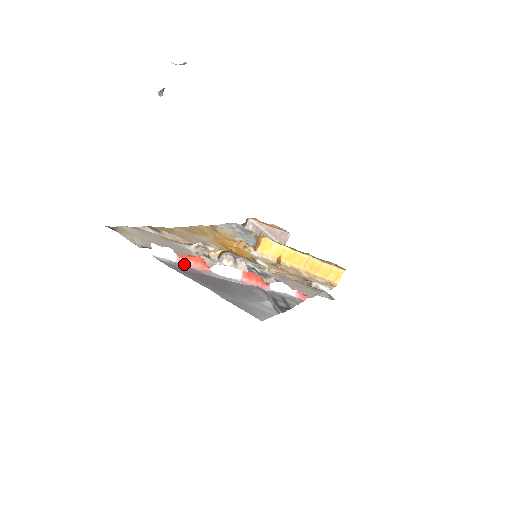
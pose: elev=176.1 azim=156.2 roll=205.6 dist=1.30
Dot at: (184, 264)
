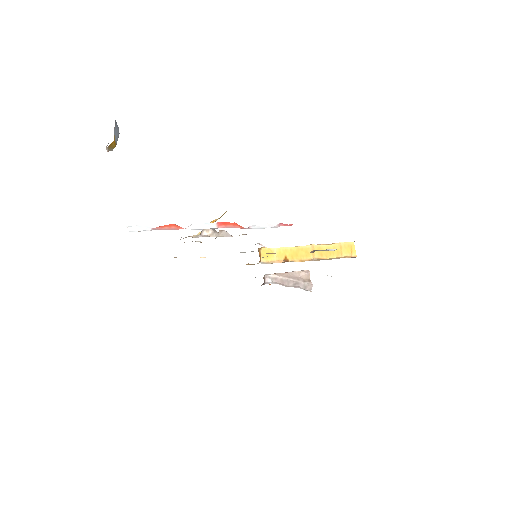
Dot at: occluded
